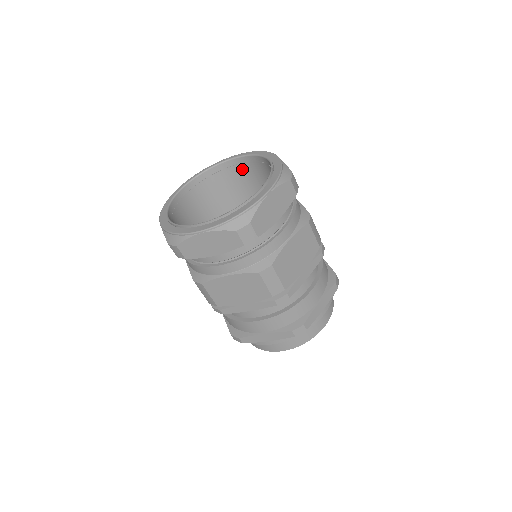
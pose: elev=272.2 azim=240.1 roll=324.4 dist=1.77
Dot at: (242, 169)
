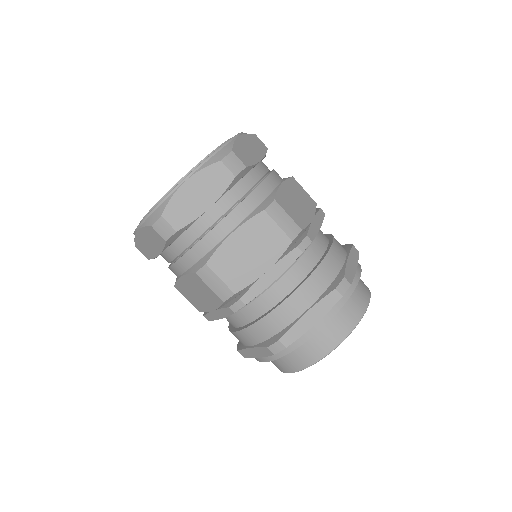
Dot at: occluded
